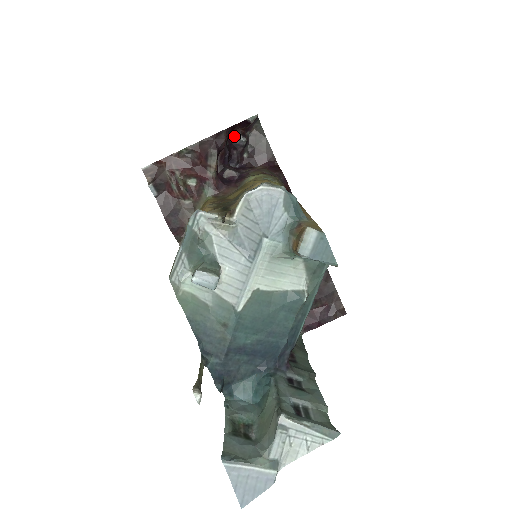
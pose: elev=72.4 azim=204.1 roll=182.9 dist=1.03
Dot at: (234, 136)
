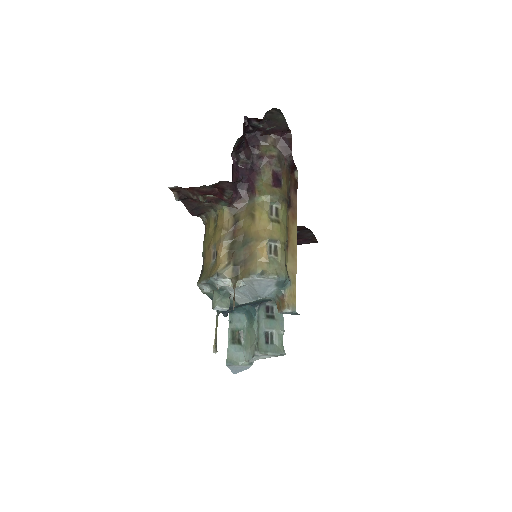
Dot at: (251, 121)
